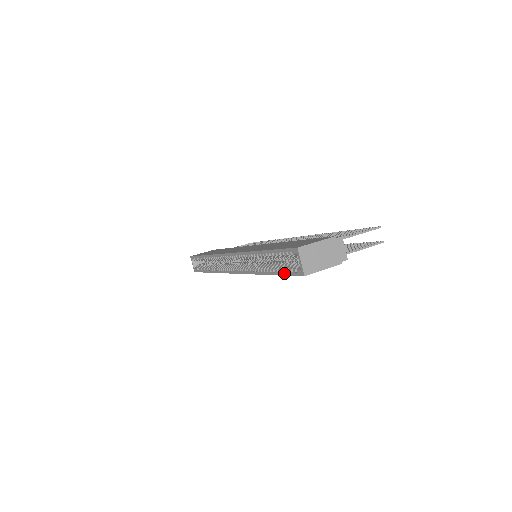
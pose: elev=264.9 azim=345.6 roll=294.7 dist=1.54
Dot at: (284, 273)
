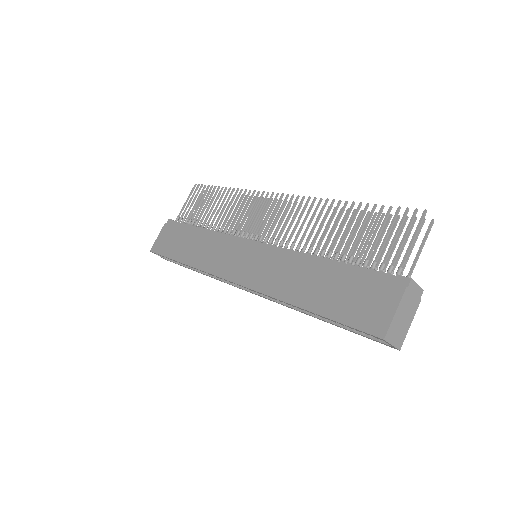
Dot at: occluded
